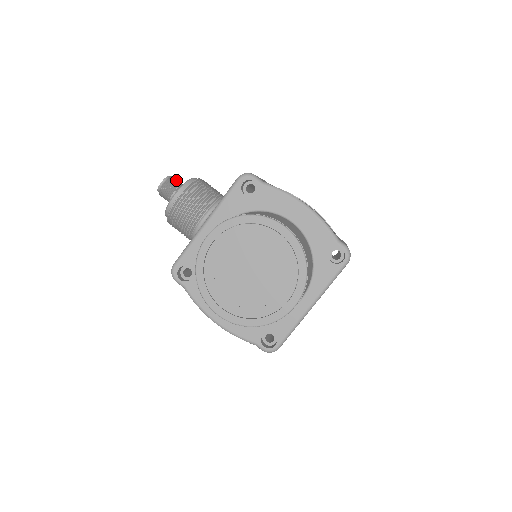
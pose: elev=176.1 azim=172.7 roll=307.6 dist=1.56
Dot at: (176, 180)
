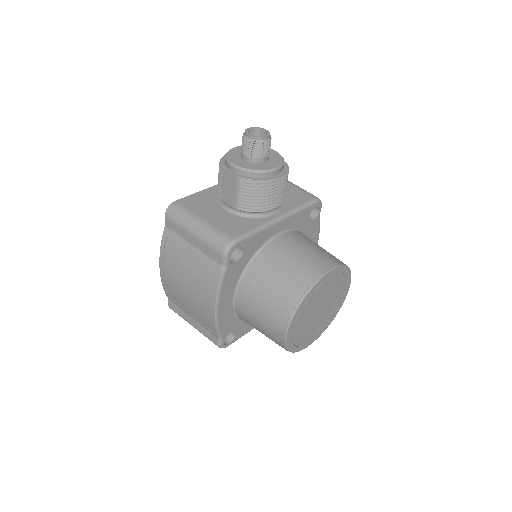
Dot at: occluded
